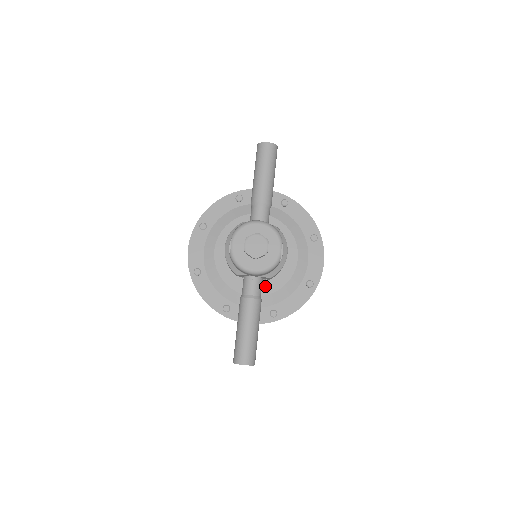
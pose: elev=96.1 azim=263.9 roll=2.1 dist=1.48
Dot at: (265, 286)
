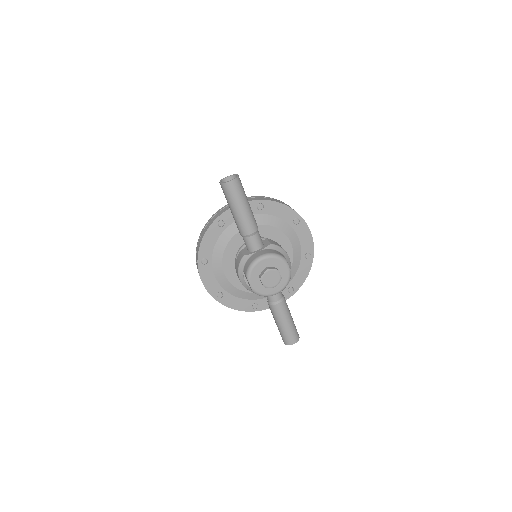
Dot at: occluded
